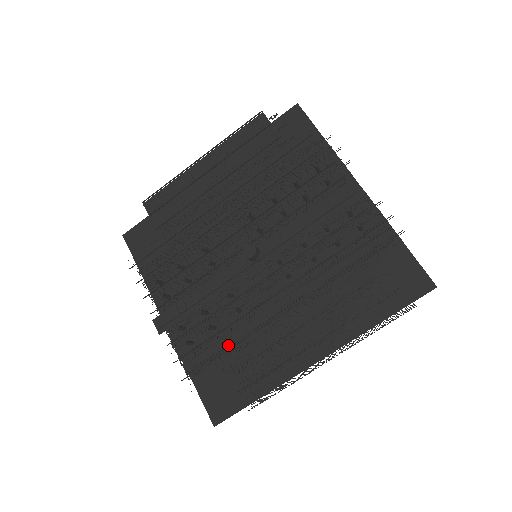
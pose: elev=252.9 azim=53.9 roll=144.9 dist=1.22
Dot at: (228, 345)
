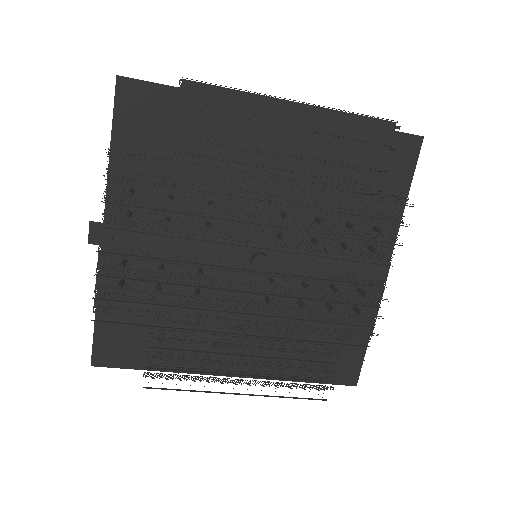
Dot at: (161, 311)
